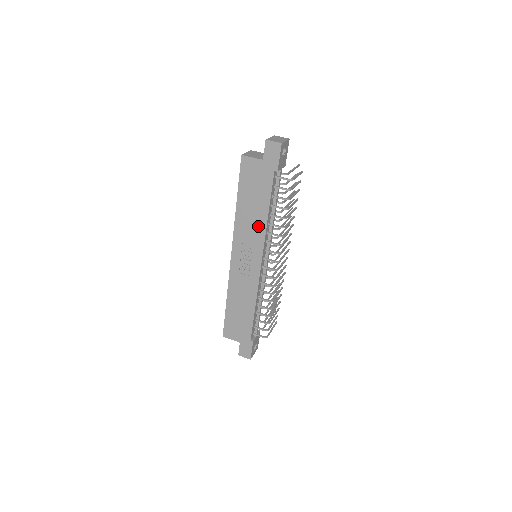
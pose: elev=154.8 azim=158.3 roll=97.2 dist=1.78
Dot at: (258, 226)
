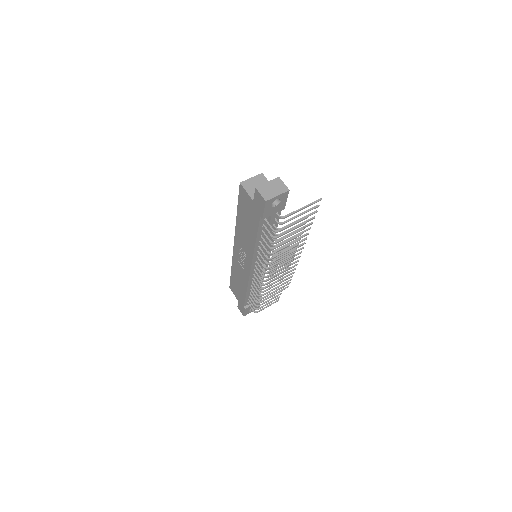
Dot at: (249, 244)
